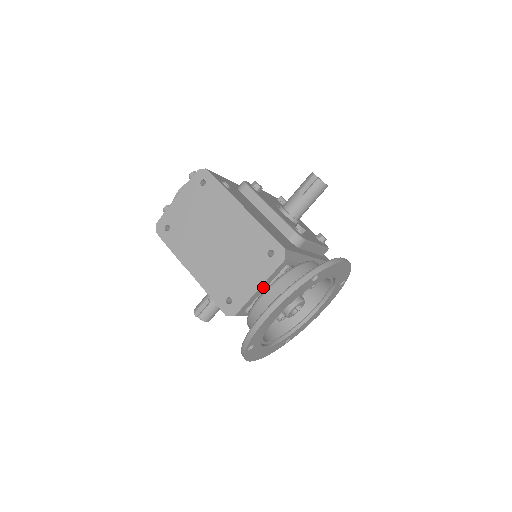
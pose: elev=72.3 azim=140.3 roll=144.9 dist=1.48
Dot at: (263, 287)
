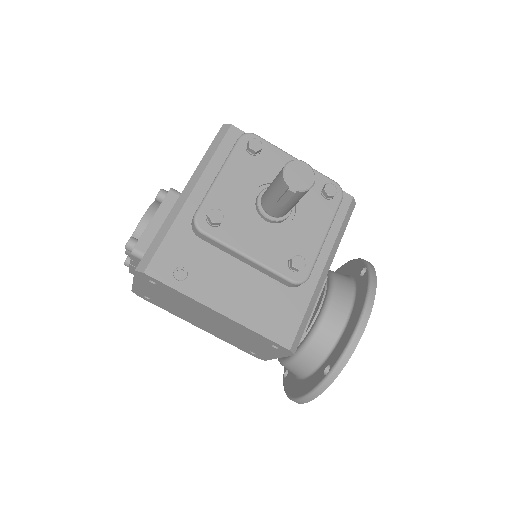
Dot at: occluded
